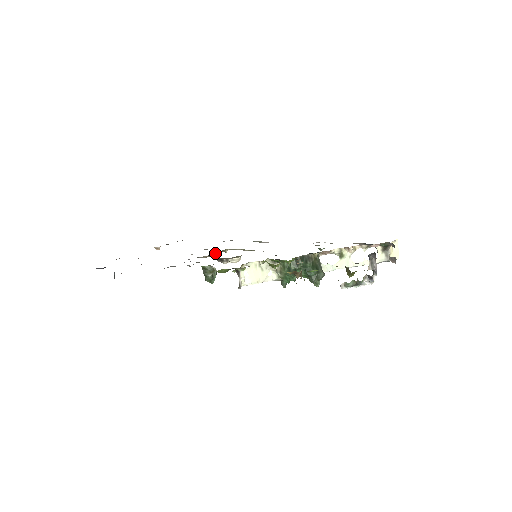
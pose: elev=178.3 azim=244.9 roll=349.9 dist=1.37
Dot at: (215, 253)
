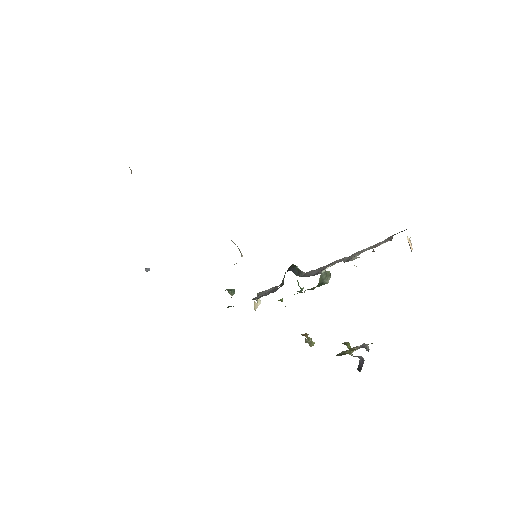
Dot at: occluded
